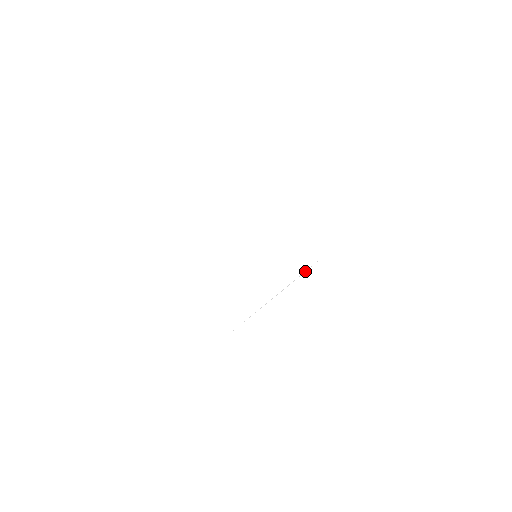
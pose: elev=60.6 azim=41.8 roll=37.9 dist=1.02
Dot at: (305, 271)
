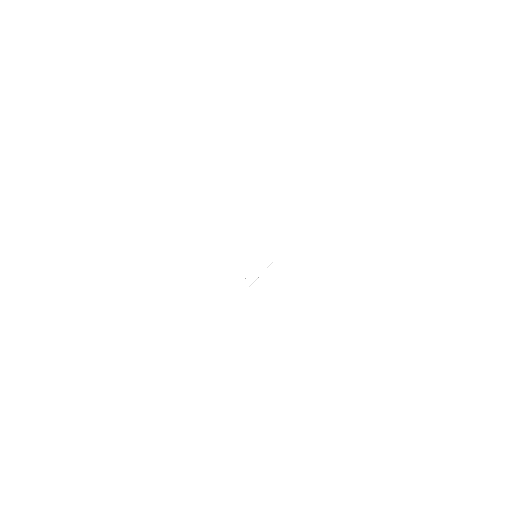
Dot at: occluded
